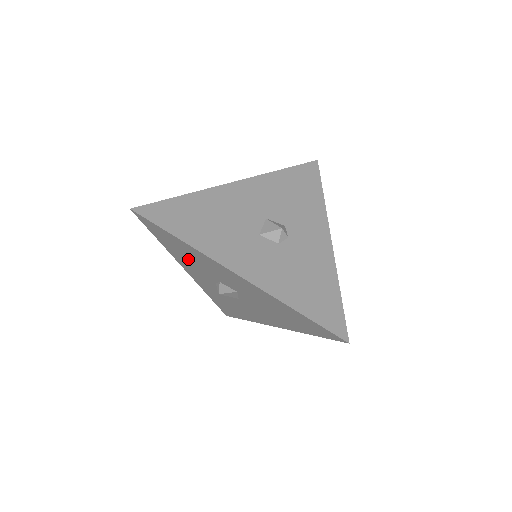
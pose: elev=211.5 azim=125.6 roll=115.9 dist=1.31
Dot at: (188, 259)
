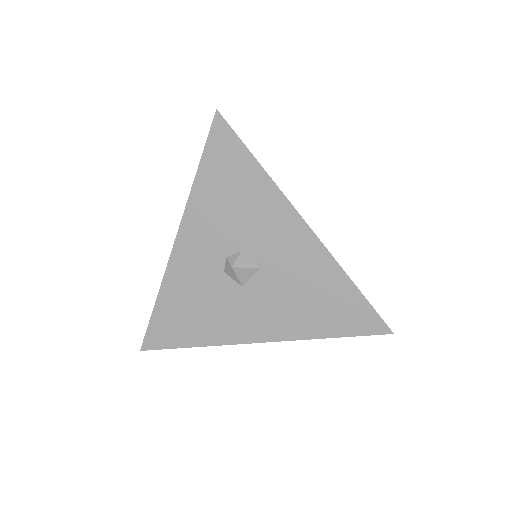
Dot at: (223, 207)
